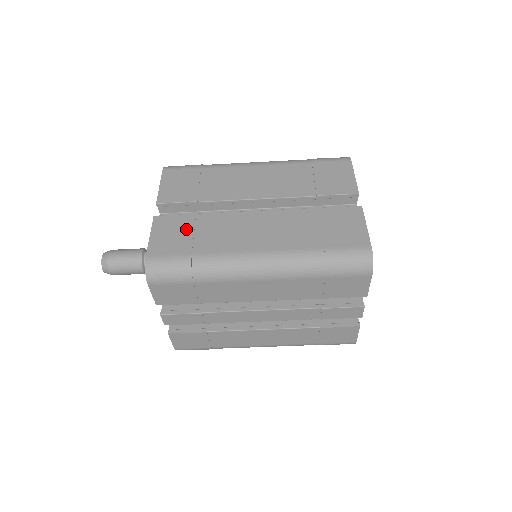
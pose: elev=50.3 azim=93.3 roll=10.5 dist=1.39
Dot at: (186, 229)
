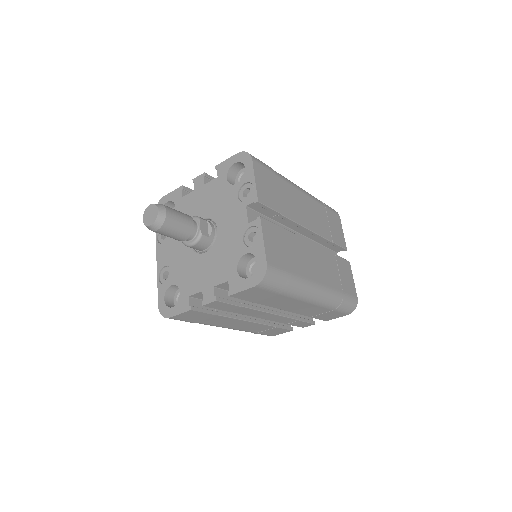
Dot at: (282, 243)
